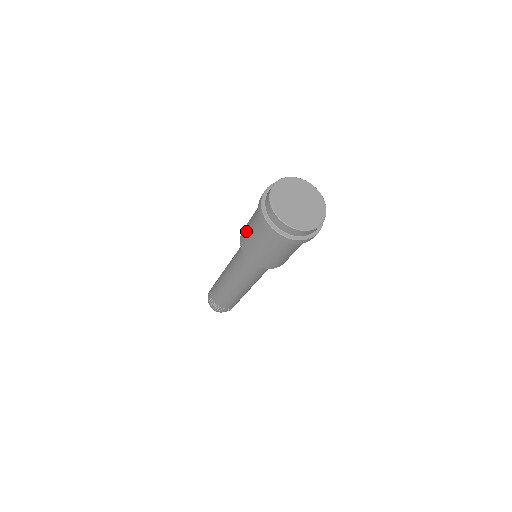
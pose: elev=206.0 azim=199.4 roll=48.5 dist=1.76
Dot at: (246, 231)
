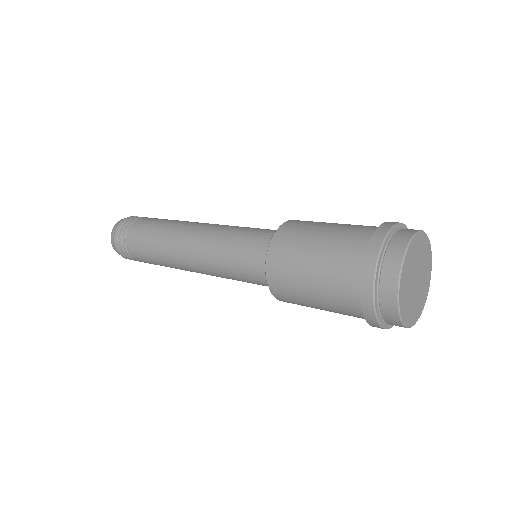
Dot at: (297, 294)
